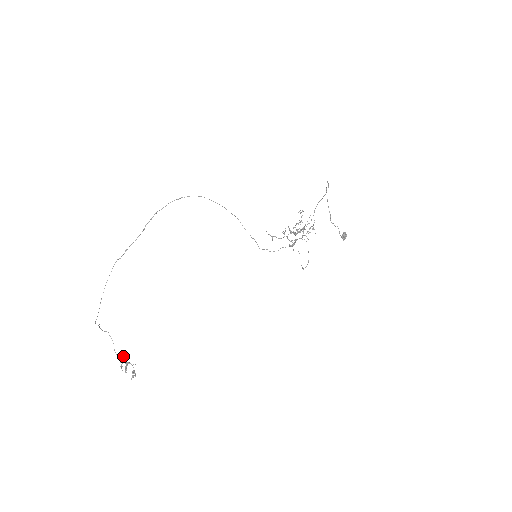
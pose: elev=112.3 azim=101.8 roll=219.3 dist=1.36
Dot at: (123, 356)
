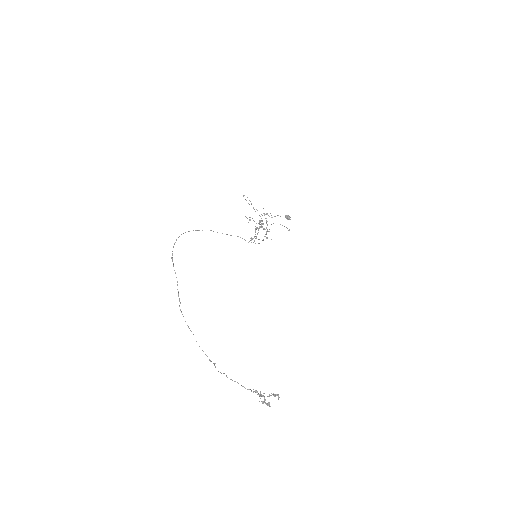
Dot at: (255, 390)
